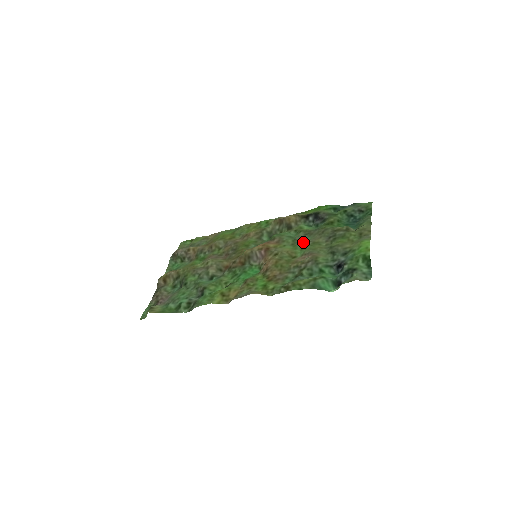
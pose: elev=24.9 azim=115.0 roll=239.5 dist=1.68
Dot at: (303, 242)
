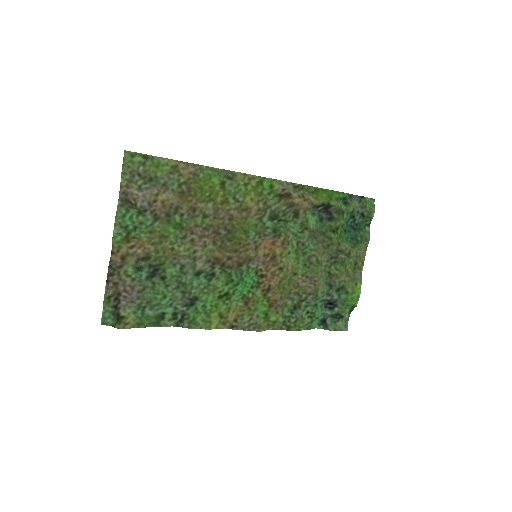
Dot at: (307, 253)
